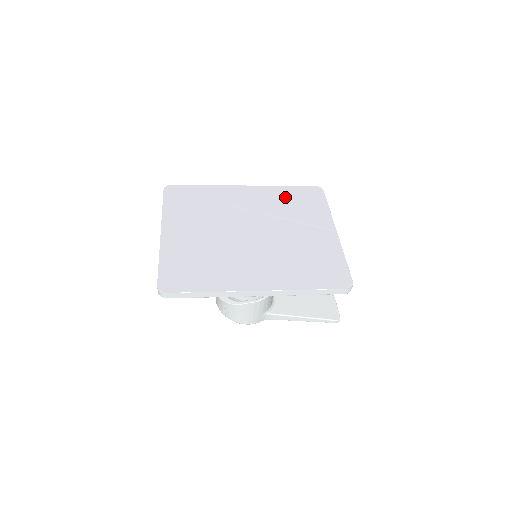
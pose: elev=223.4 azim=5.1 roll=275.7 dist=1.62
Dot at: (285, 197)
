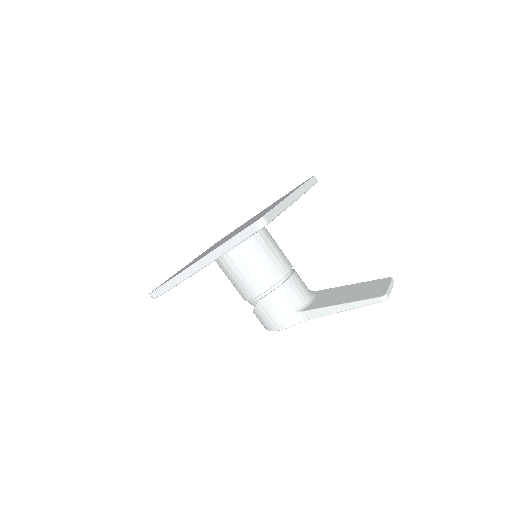
Dot at: (279, 199)
